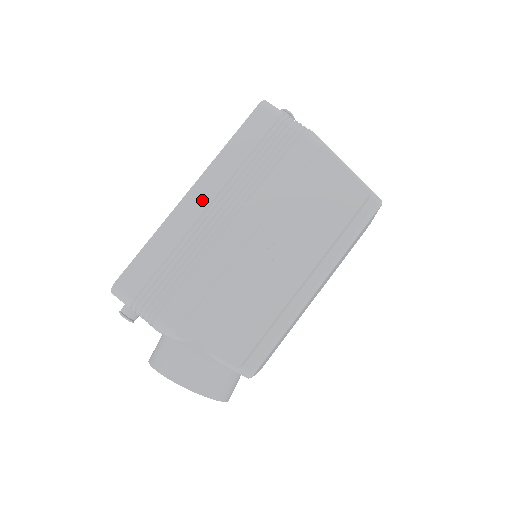
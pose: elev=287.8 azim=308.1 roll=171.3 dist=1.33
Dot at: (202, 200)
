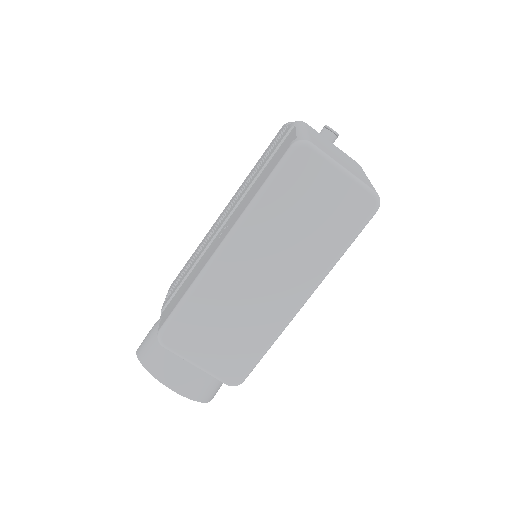
Dot at: (224, 211)
